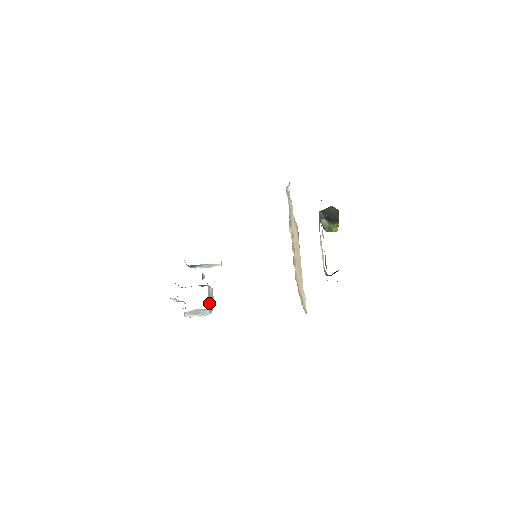
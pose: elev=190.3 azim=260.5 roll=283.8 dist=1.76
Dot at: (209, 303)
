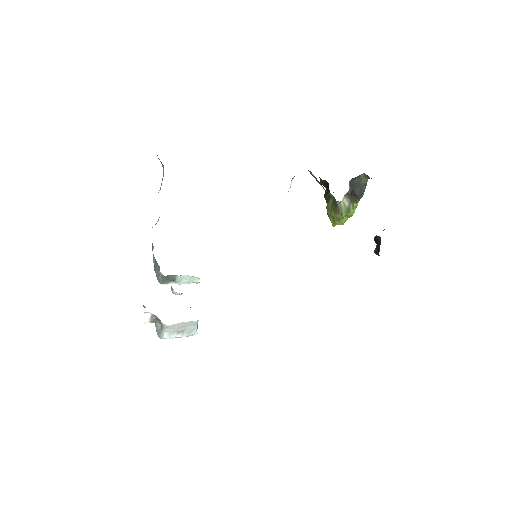
Dot at: occluded
